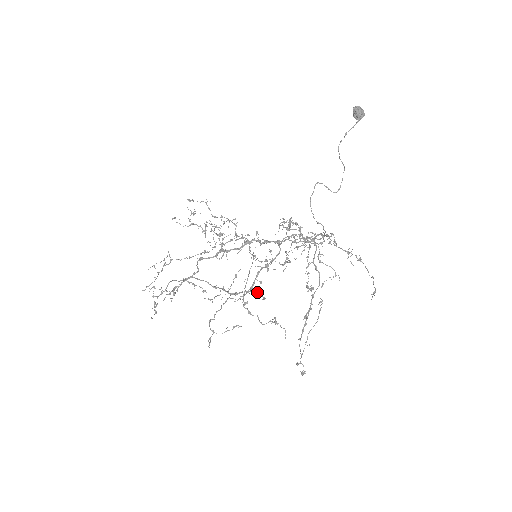
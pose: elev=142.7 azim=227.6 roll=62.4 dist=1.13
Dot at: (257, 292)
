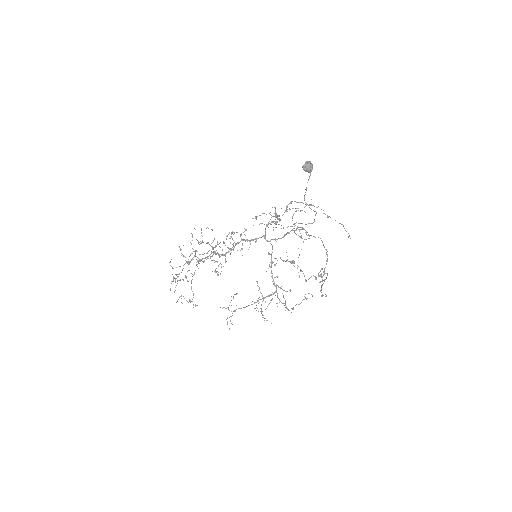
Dot at: (285, 291)
